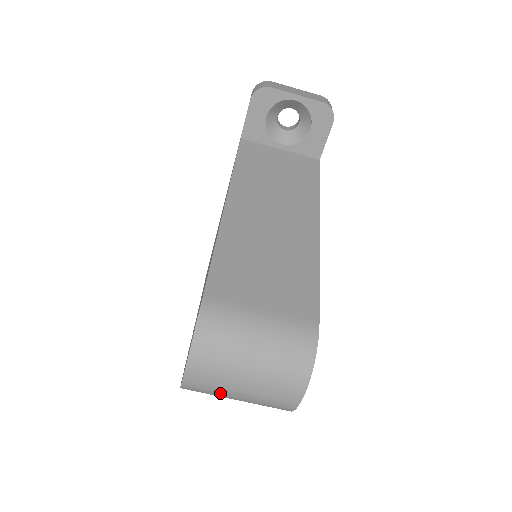
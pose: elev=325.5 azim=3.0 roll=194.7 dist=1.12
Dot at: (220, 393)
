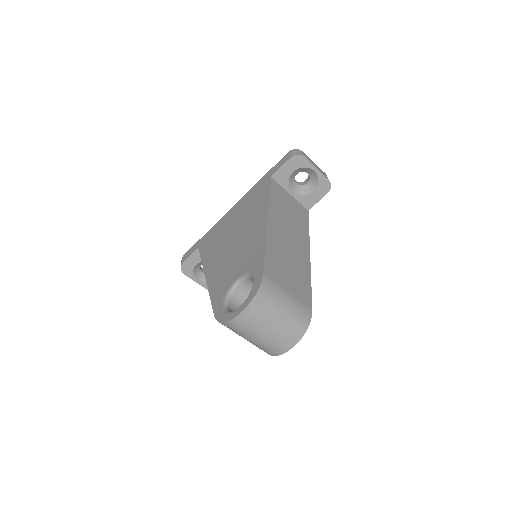
Dot at: (248, 332)
